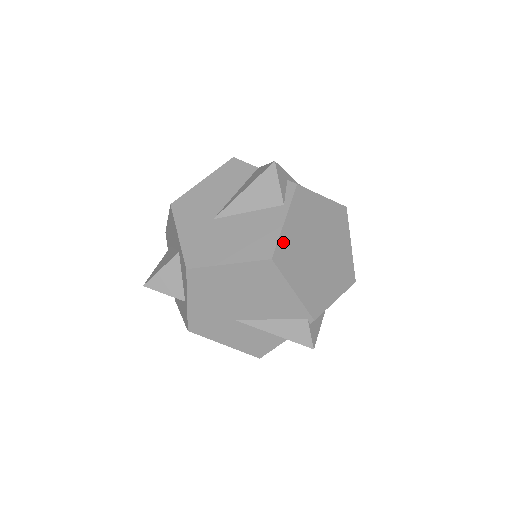
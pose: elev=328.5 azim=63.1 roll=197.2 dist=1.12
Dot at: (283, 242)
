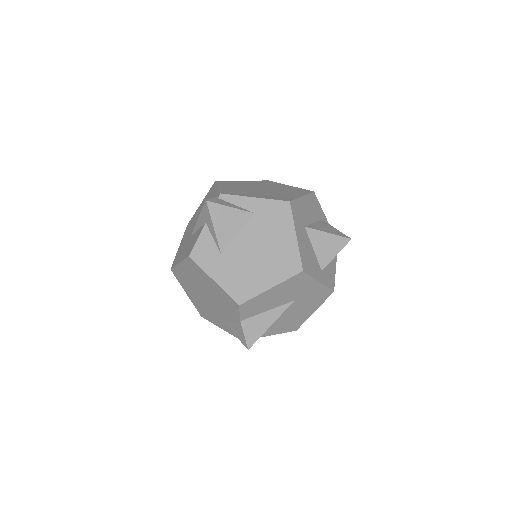
Dot at: (232, 182)
